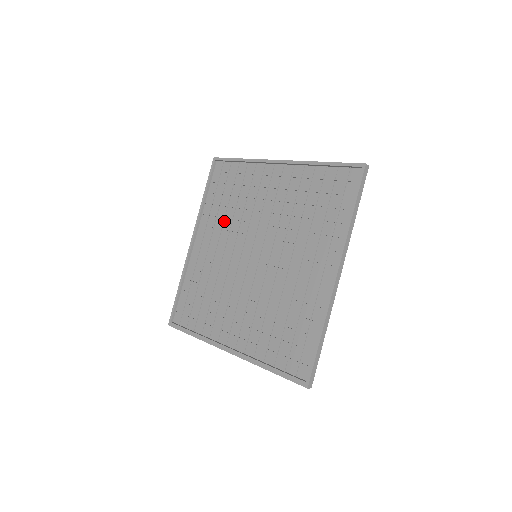
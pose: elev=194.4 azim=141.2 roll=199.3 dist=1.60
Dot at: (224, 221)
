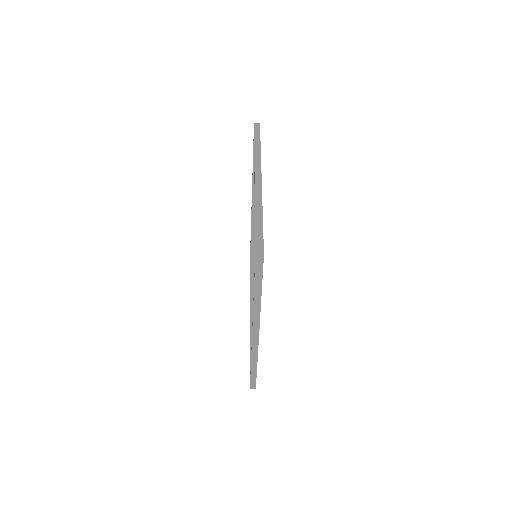
Dot at: occluded
